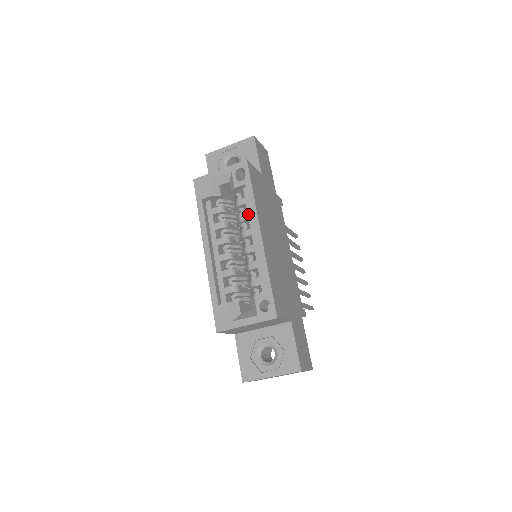
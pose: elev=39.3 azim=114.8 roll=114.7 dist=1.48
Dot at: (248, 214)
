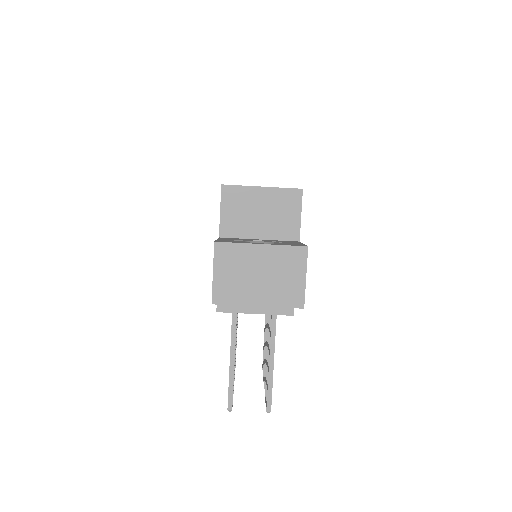
Dot at: occluded
